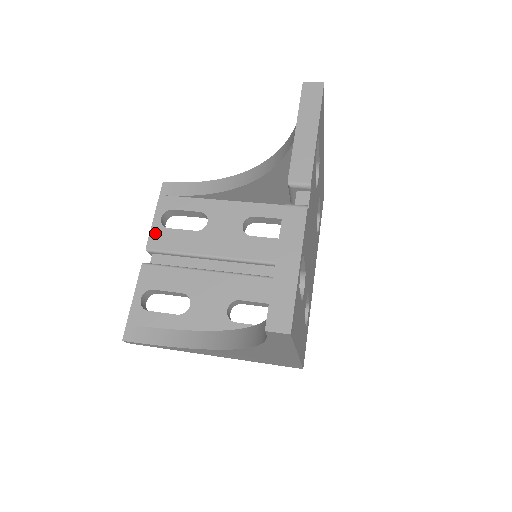
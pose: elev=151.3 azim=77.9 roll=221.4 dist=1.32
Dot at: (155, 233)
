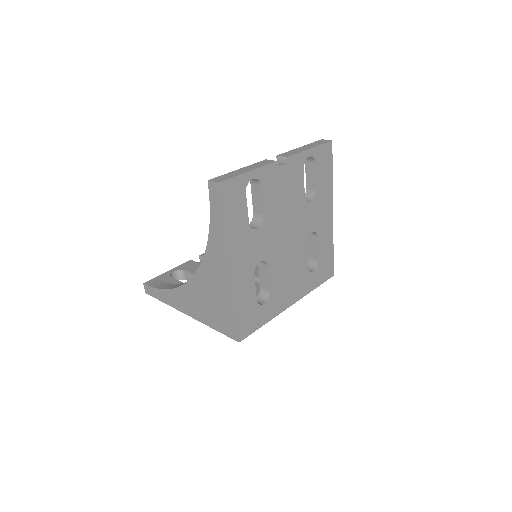
Dot at: occluded
